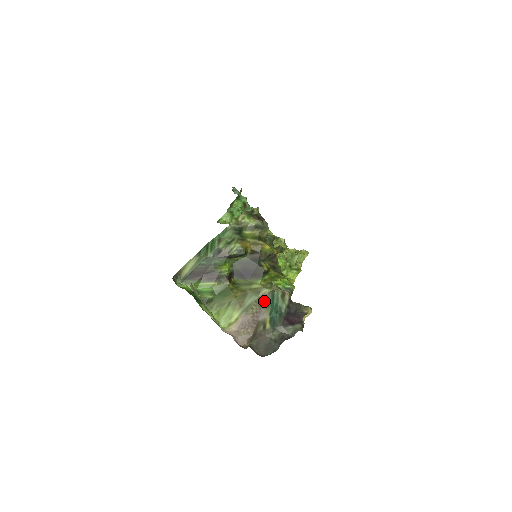
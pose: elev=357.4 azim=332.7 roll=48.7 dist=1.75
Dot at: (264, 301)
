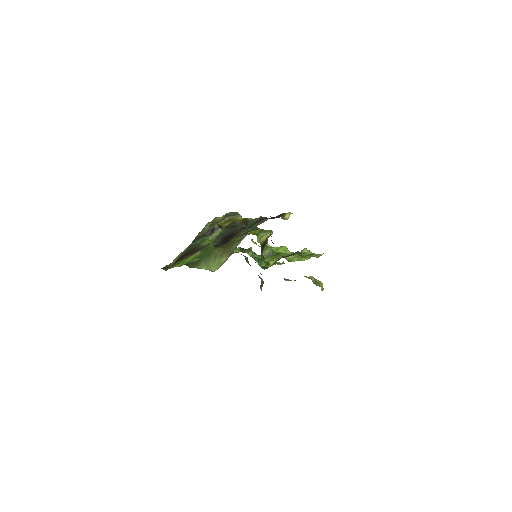
Dot at: occluded
